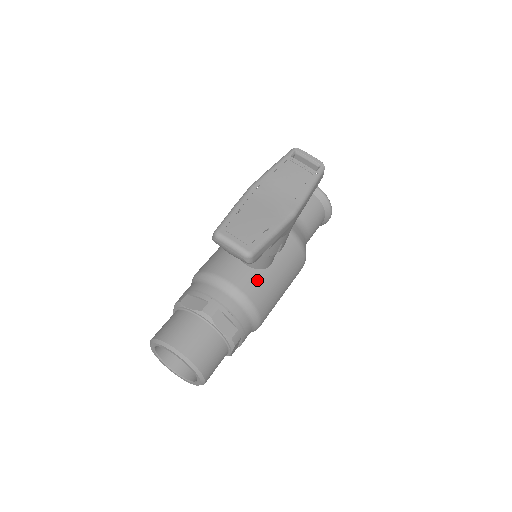
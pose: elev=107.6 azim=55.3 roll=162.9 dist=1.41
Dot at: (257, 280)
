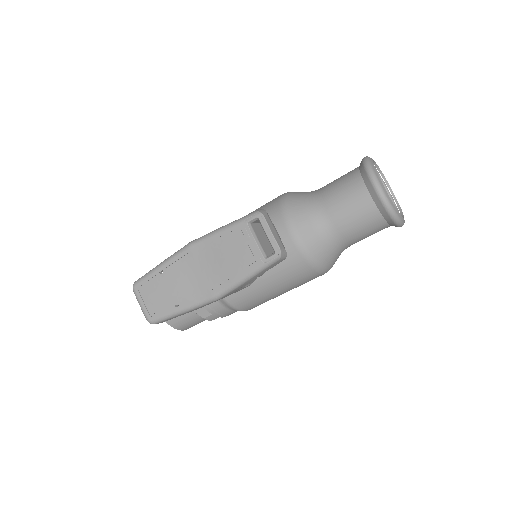
Dot at: occluded
